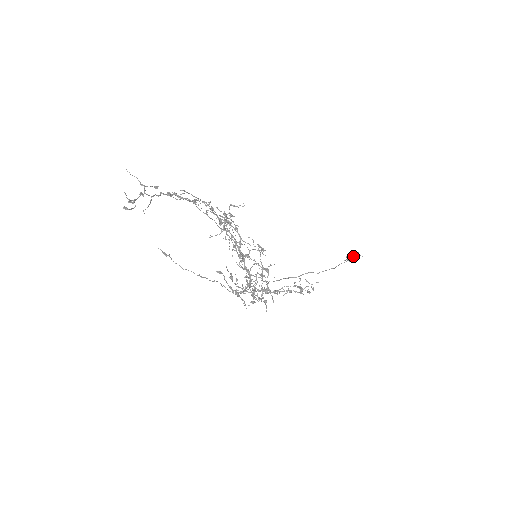
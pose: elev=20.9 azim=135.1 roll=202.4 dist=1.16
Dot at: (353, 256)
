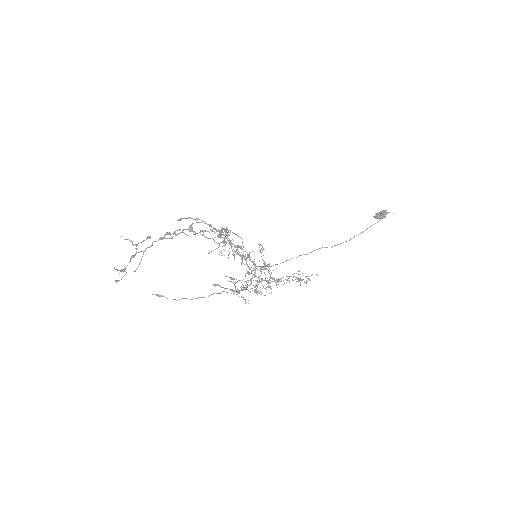
Dot at: occluded
